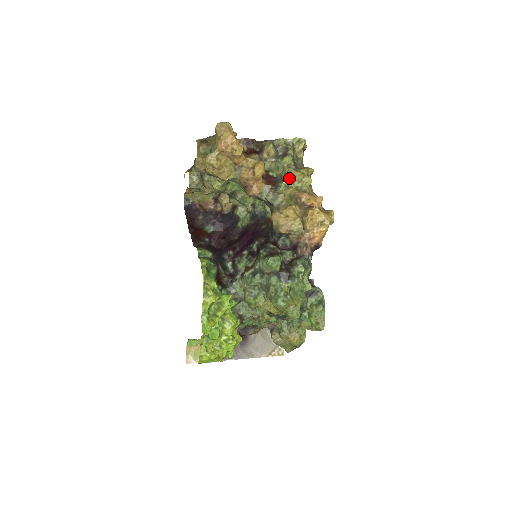
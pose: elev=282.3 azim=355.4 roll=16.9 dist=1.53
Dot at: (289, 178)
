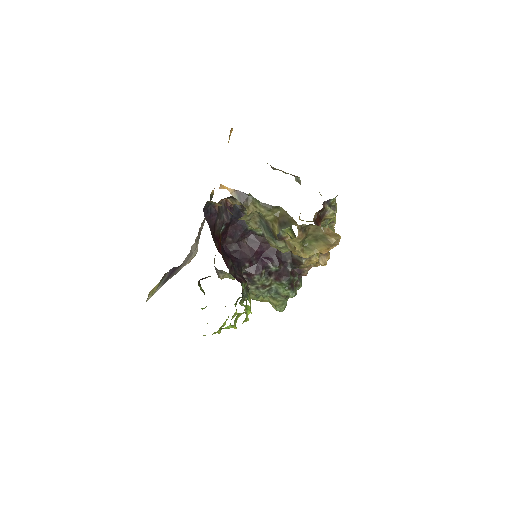
Dot at: occluded
